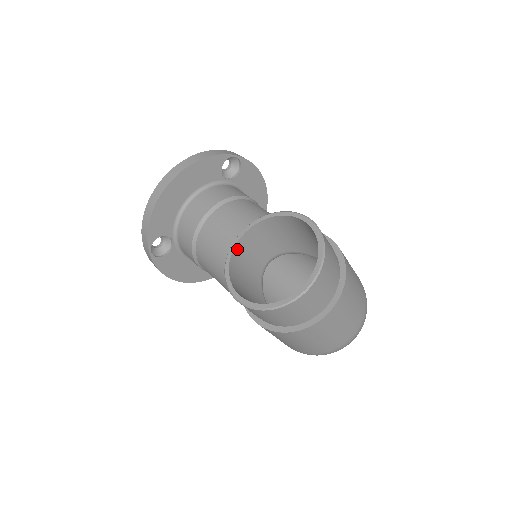
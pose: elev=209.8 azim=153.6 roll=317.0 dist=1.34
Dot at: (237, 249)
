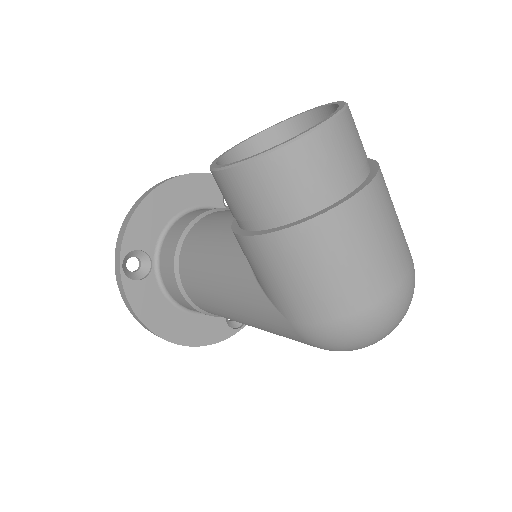
Dot at: (230, 158)
